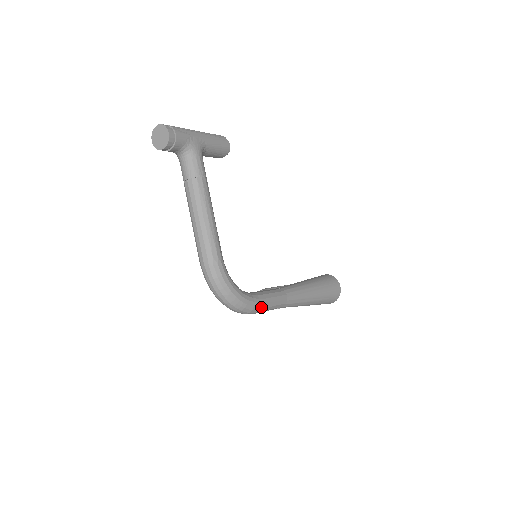
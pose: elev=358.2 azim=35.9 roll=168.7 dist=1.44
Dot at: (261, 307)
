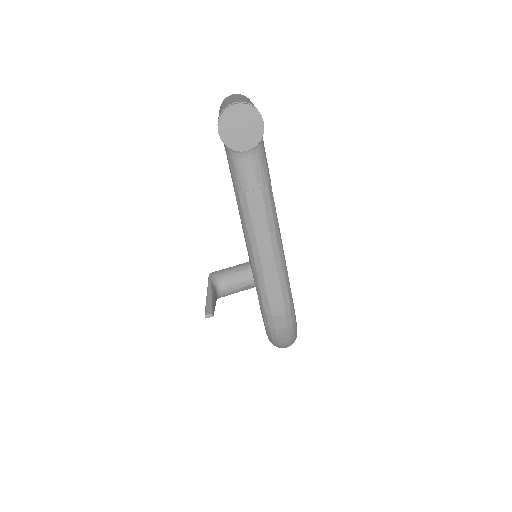
Dot at: occluded
